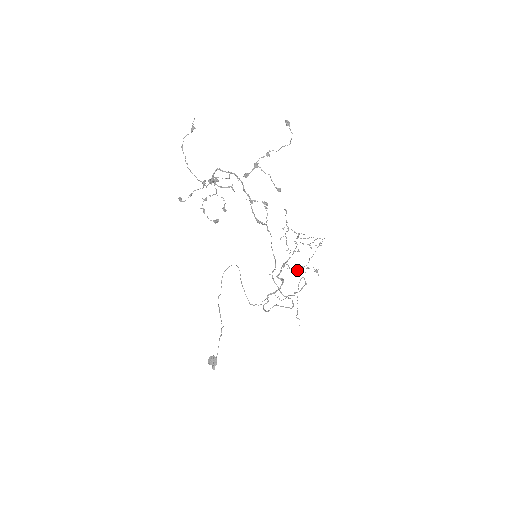
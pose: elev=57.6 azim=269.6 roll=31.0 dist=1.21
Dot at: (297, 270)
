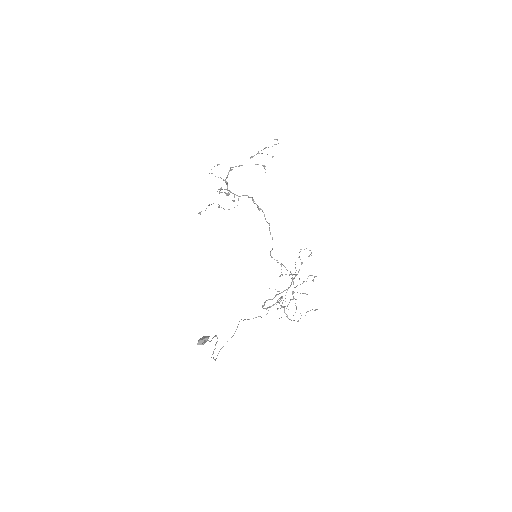
Dot at: occluded
